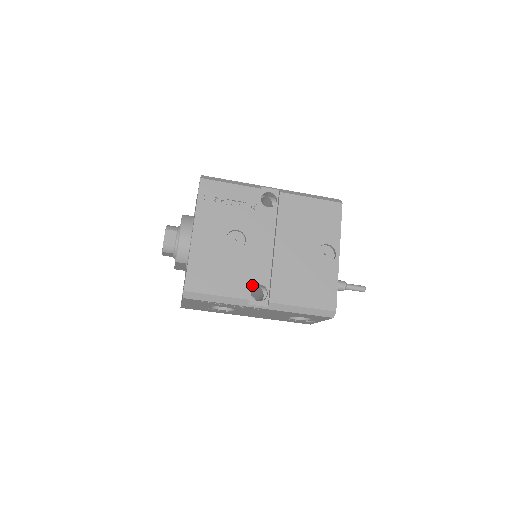
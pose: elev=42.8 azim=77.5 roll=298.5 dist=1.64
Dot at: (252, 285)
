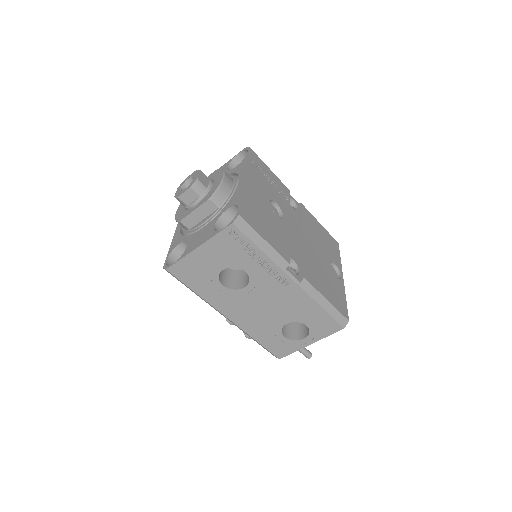
Dot at: occluded
